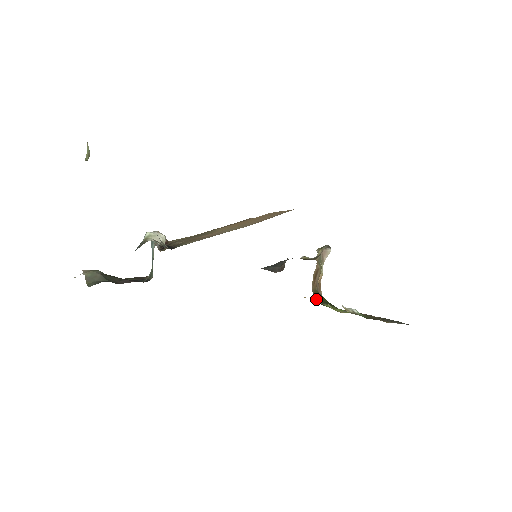
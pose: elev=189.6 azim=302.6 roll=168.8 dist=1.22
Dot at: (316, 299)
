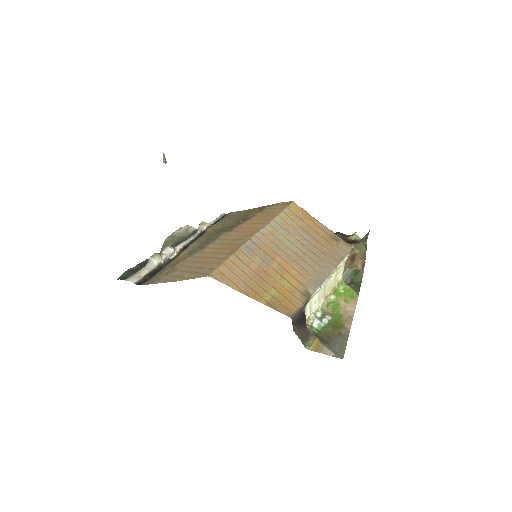
Dot at: (345, 279)
